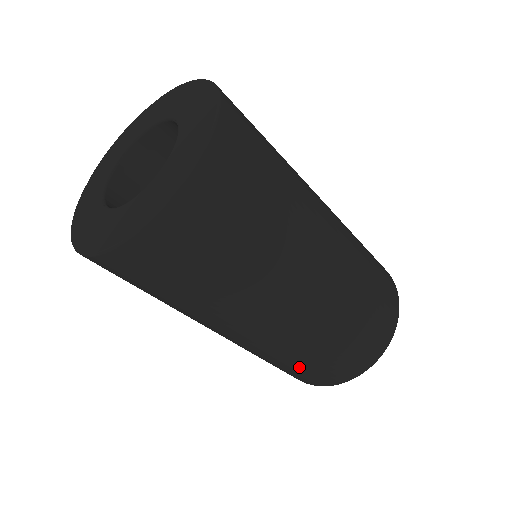
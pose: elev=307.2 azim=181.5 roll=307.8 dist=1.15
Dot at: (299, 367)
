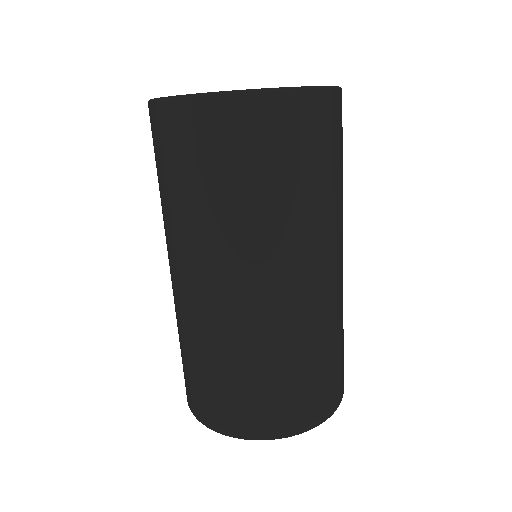
Dot at: (270, 381)
